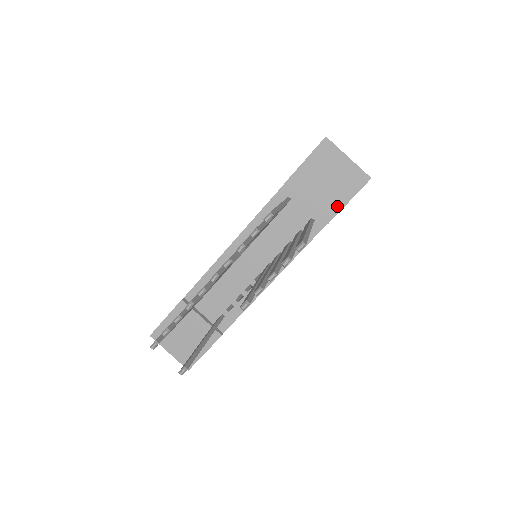
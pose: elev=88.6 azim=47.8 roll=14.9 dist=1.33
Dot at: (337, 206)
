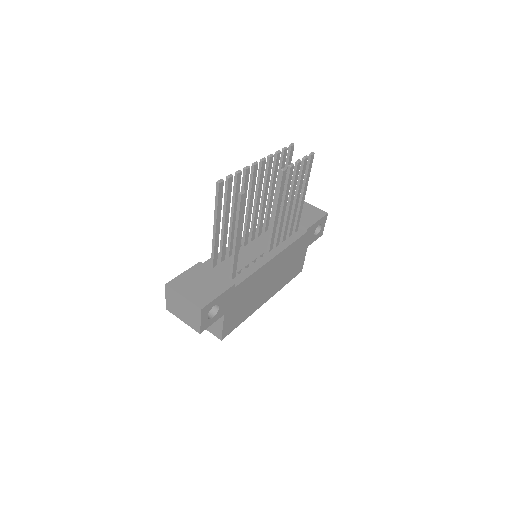
Dot at: (311, 222)
